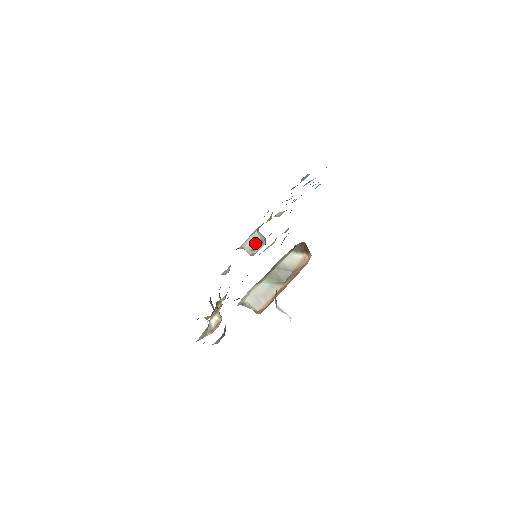
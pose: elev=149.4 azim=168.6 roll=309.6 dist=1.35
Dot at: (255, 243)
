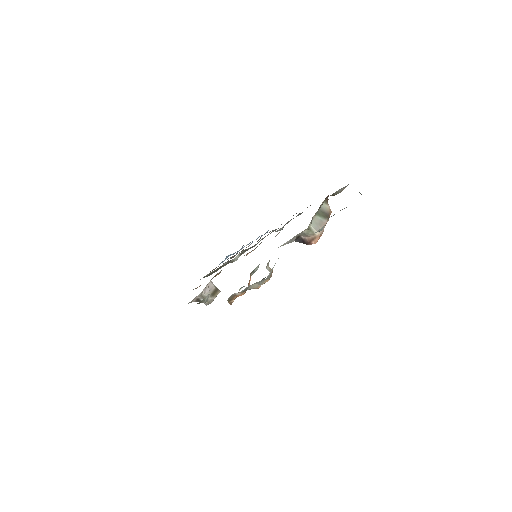
Dot at: (212, 290)
